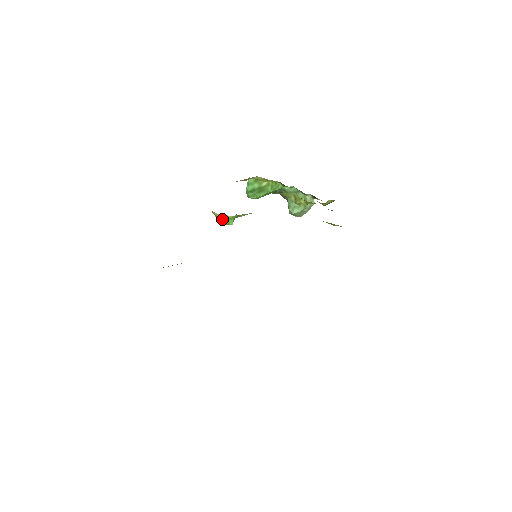
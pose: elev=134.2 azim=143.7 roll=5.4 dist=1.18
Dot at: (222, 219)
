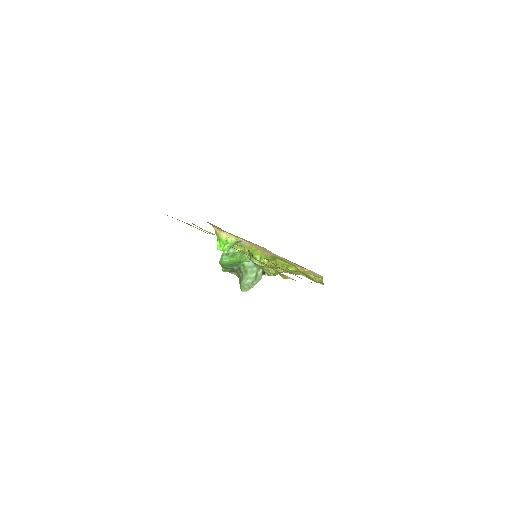
Dot at: (225, 243)
